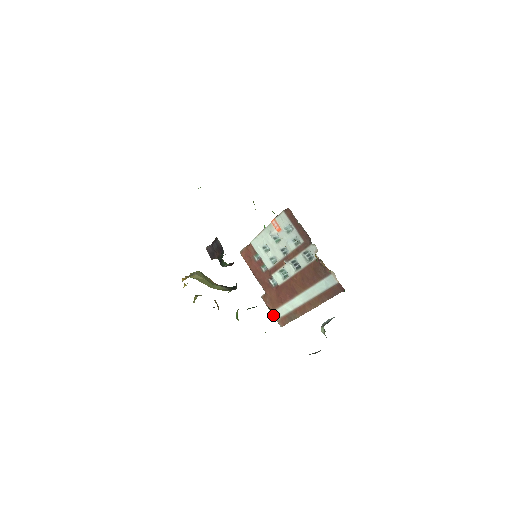
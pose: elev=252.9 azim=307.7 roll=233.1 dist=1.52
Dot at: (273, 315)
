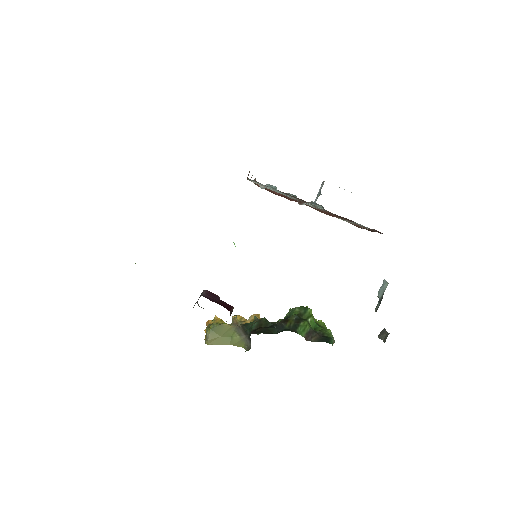
Dot at: occluded
